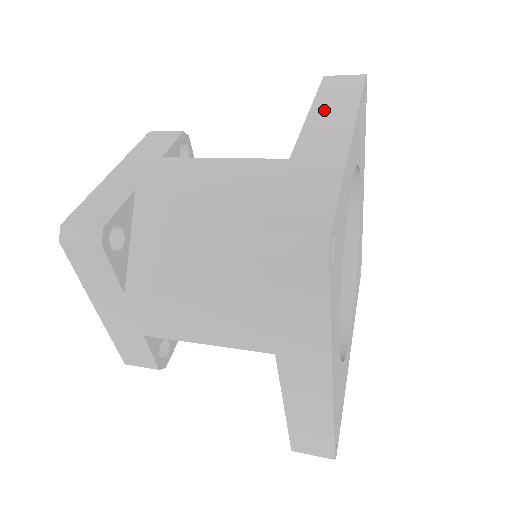
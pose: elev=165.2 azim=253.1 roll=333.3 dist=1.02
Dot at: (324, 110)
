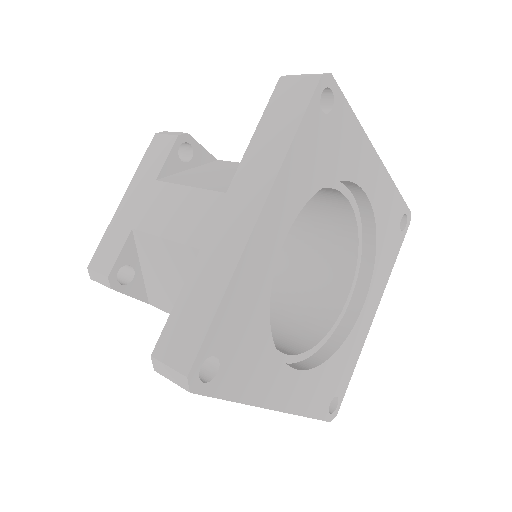
Dot at: (252, 163)
